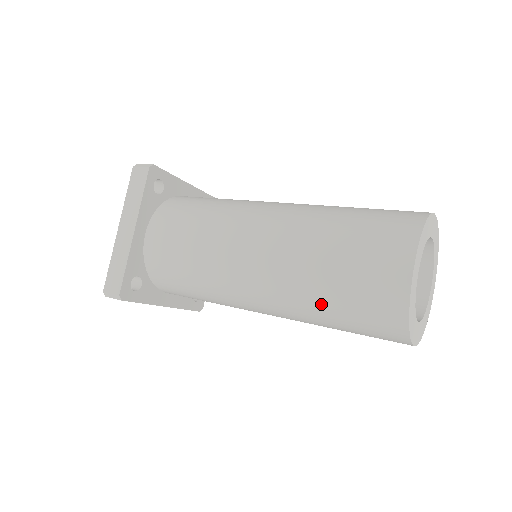
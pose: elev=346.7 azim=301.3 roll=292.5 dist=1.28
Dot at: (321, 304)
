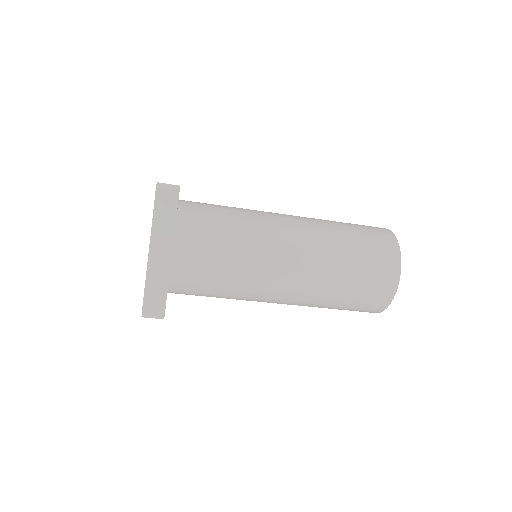
Dot at: (344, 235)
